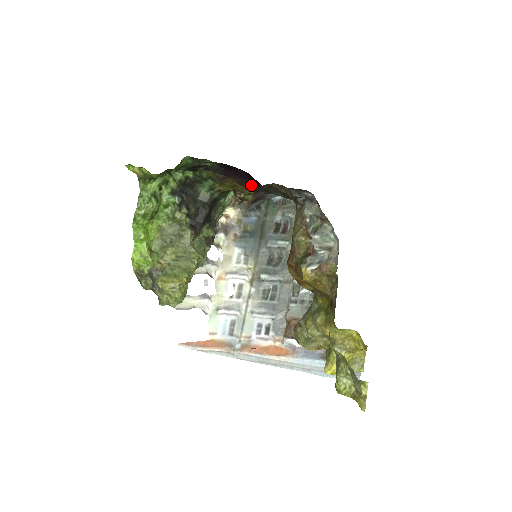
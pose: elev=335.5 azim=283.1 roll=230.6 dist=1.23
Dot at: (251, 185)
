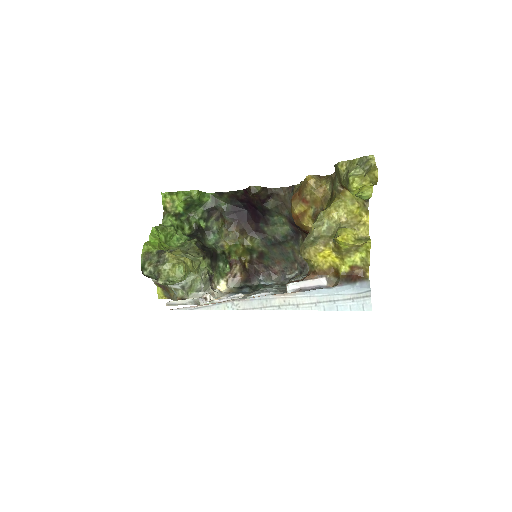
Dot at: (251, 230)
